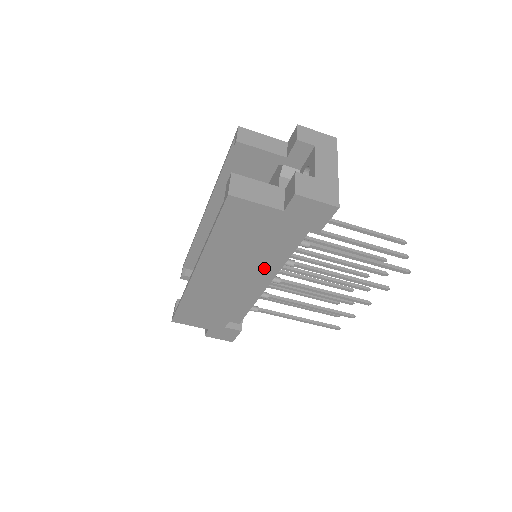
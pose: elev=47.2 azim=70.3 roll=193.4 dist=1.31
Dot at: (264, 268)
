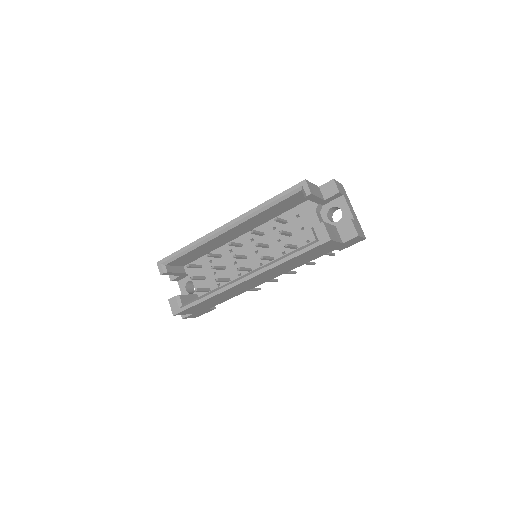
Dot at: occluded
